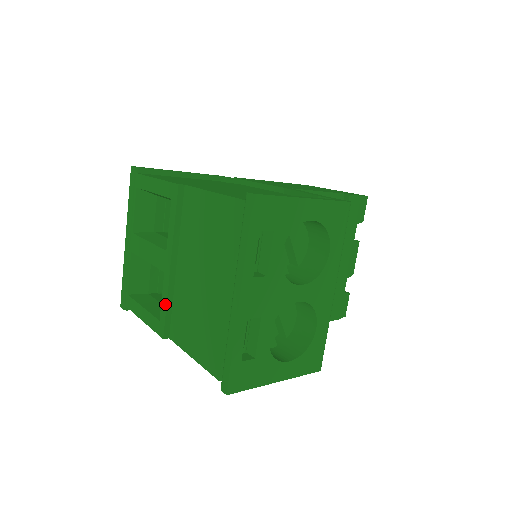
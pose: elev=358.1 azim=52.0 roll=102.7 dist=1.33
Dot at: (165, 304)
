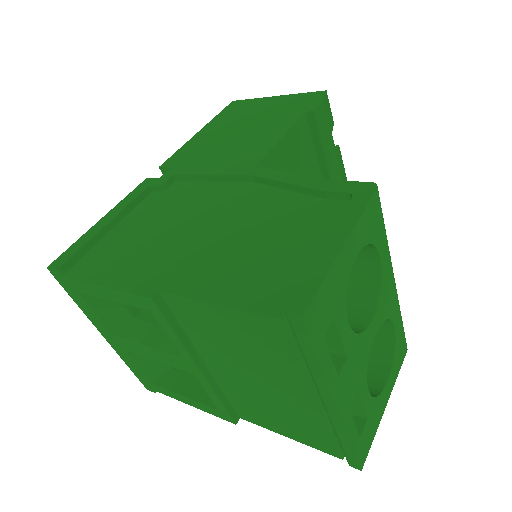
Dot at: (218, 401)
